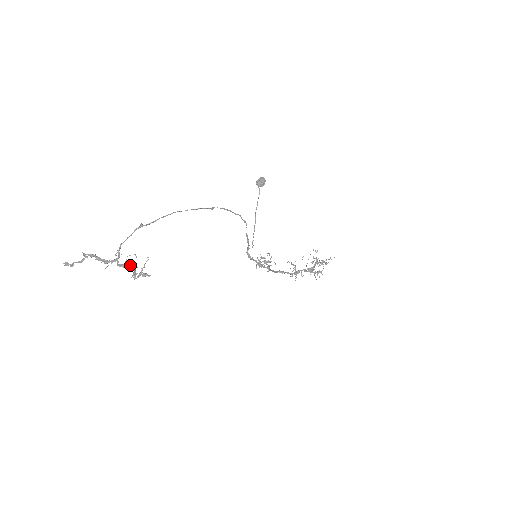
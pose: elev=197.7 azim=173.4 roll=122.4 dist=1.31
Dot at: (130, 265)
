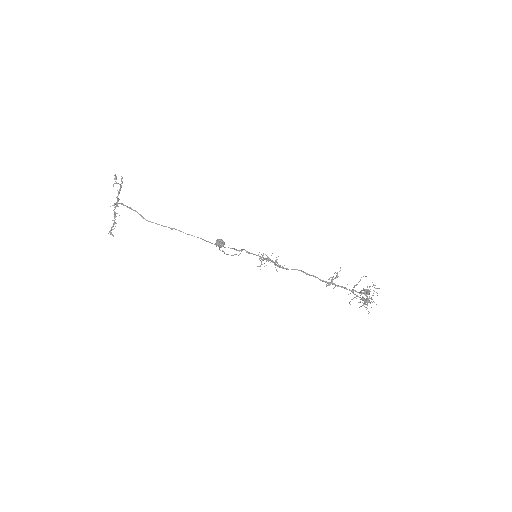
Dot at: (115, 219)
